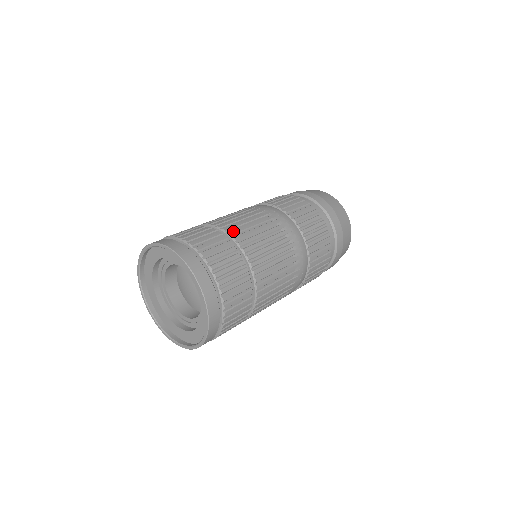
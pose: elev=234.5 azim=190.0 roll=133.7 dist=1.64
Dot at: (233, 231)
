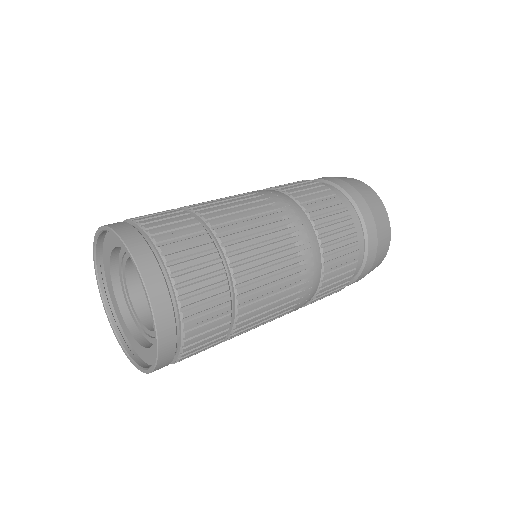
Dot at: (216, 221)
